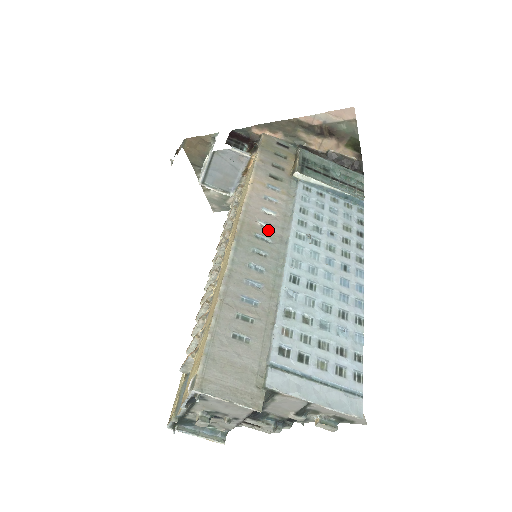
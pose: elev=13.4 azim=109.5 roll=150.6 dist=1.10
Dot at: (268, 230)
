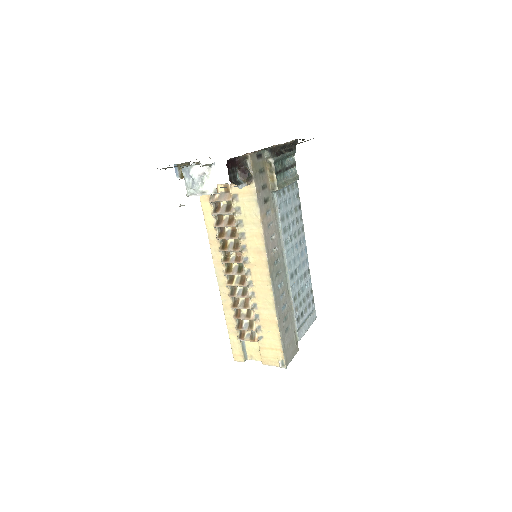
Dot at: (277, 253)
